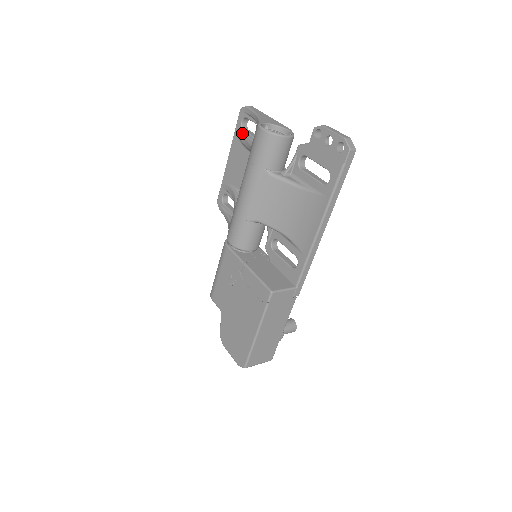
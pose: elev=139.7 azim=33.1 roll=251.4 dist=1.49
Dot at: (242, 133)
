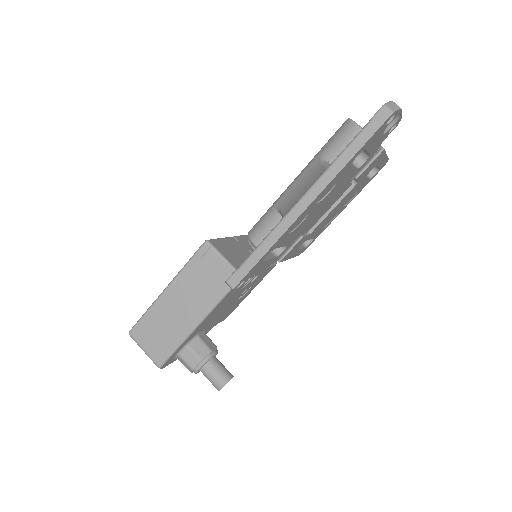
Dot at: occluded
